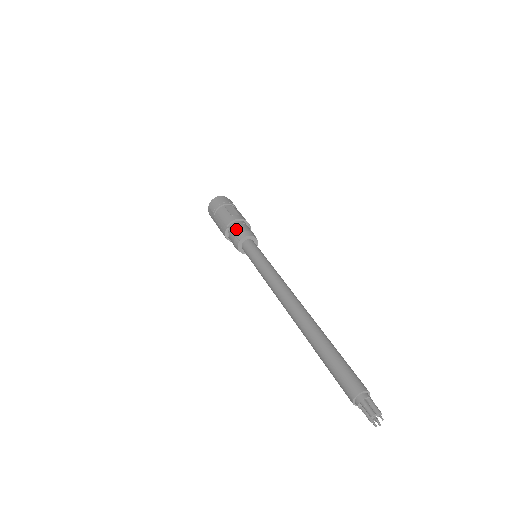
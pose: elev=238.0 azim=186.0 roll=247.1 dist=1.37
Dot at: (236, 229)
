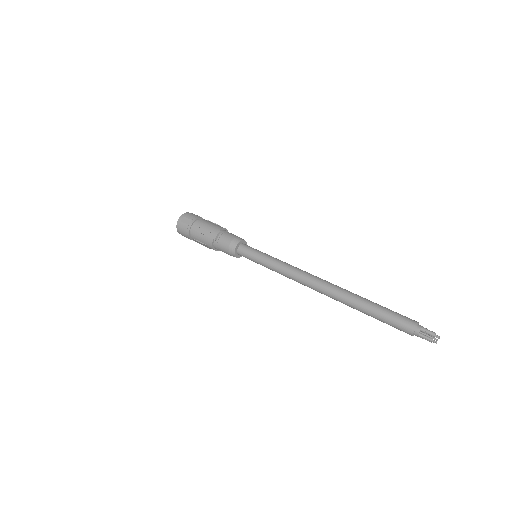
Dot at: (231, 234)
